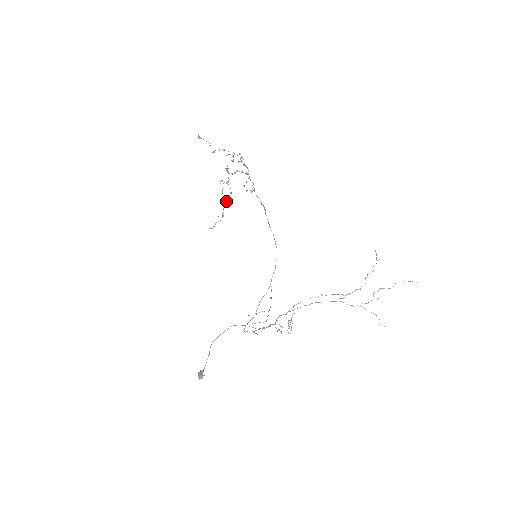
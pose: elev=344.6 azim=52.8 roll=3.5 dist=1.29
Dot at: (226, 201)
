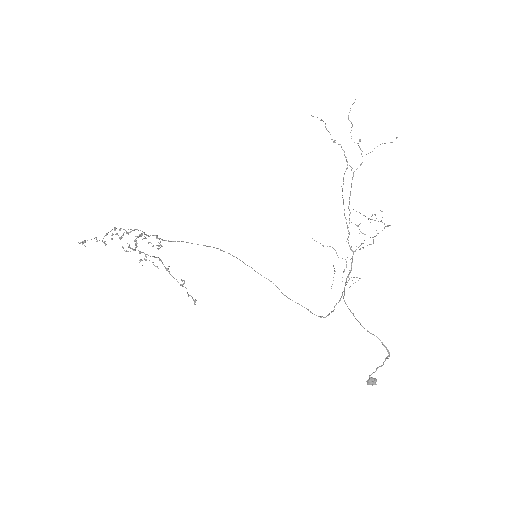
Dot at: (167, 269)
